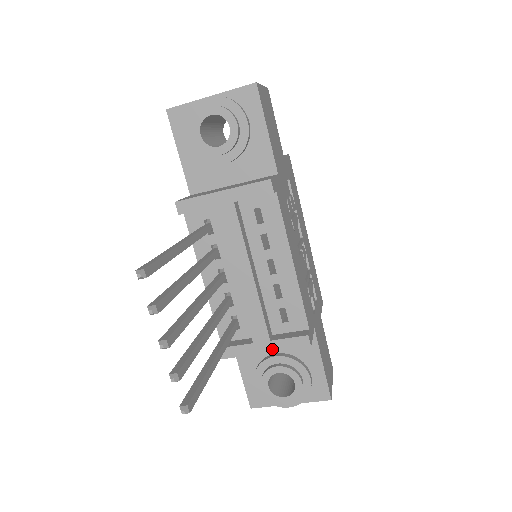
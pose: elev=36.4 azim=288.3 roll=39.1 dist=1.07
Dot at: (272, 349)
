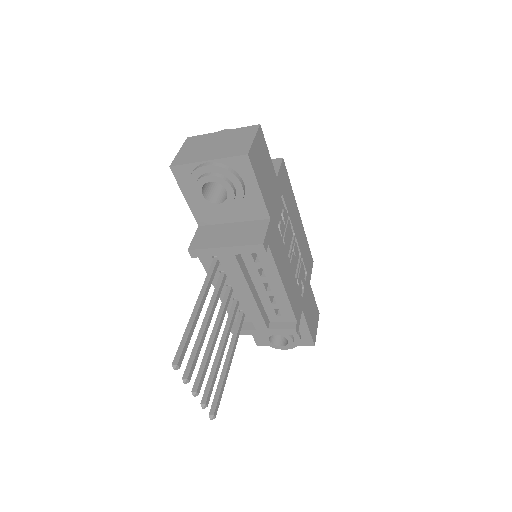
Dot at: (270, 333)
